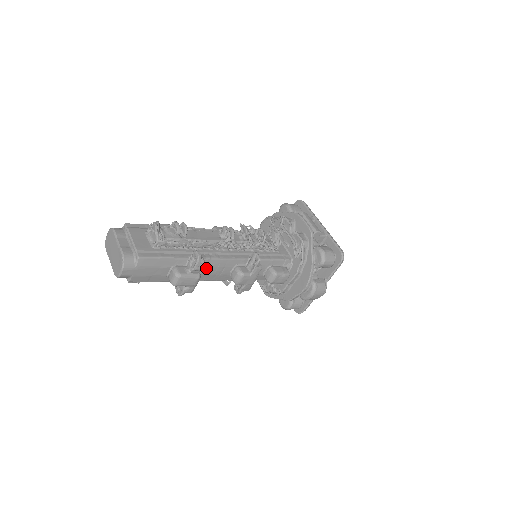
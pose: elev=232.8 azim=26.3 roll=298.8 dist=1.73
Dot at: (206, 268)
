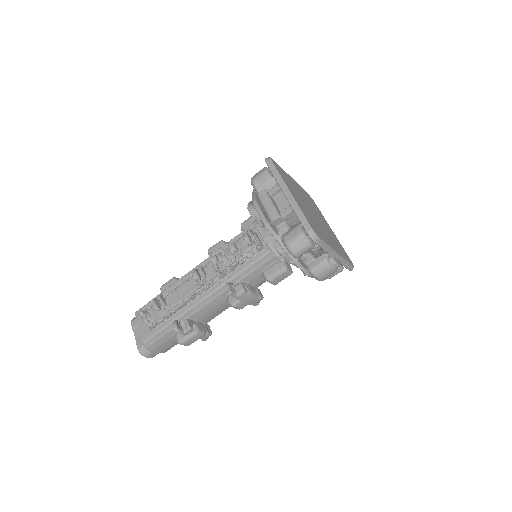
Dot at: (203, 315)
